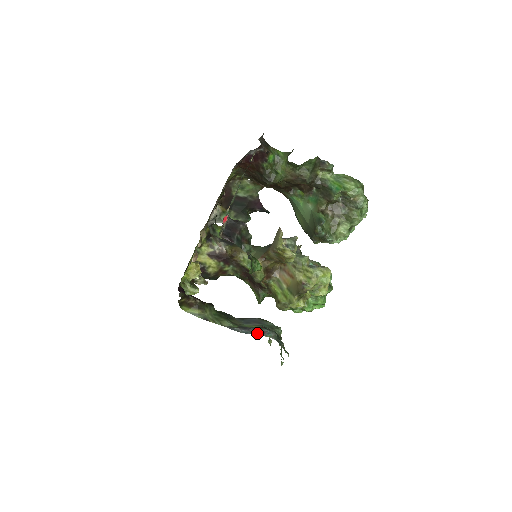
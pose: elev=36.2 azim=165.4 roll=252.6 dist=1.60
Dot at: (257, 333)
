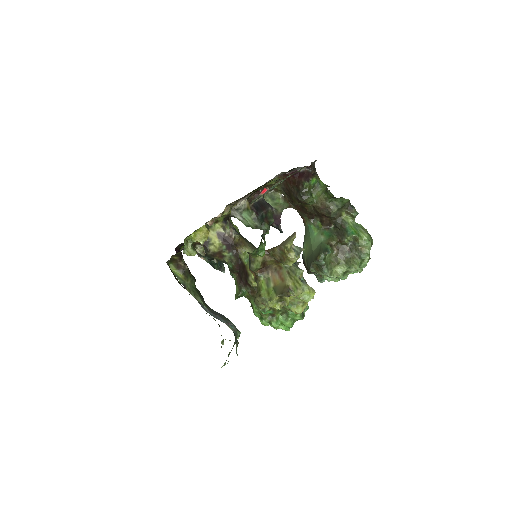
Dot at: (222, 320)
